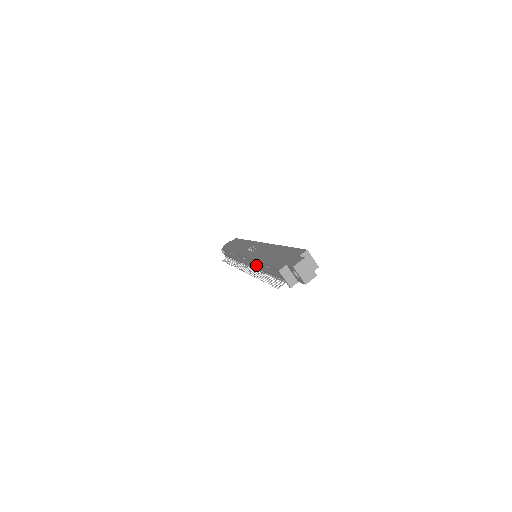
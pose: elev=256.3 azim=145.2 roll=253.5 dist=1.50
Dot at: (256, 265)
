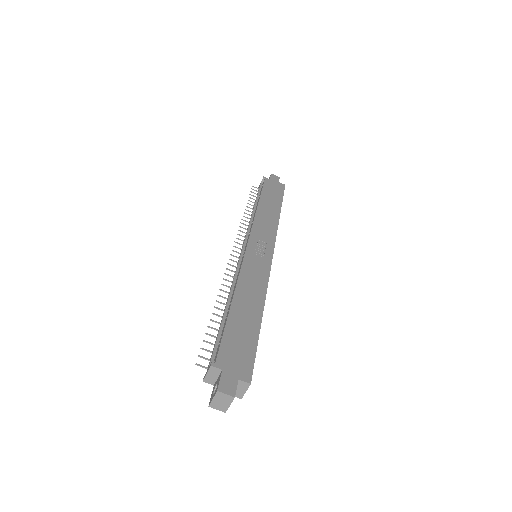
Dot at: (235, 282)
